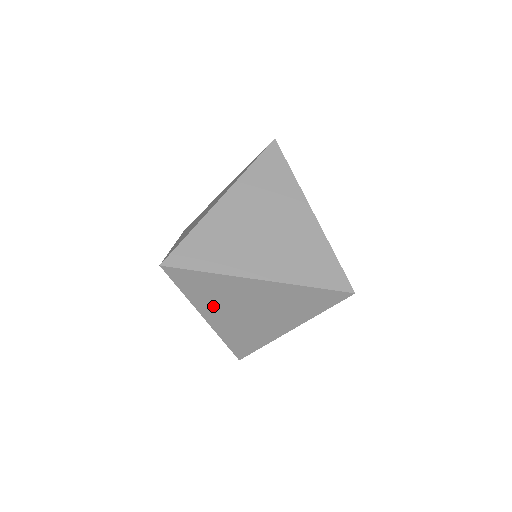
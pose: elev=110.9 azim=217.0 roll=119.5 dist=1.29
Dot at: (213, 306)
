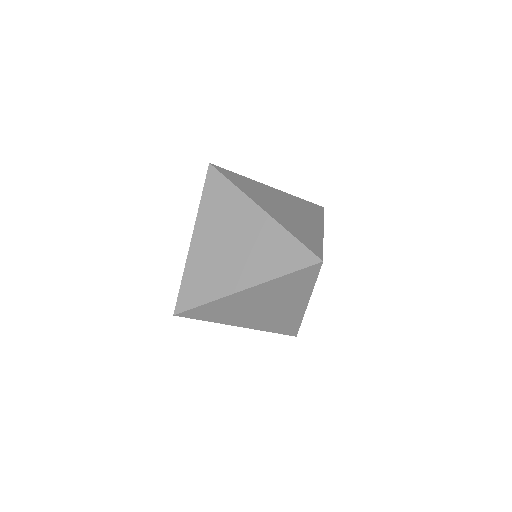
Dot at: (235, 318)
